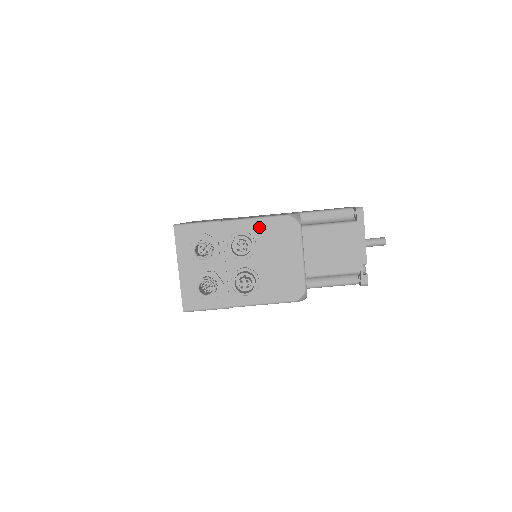
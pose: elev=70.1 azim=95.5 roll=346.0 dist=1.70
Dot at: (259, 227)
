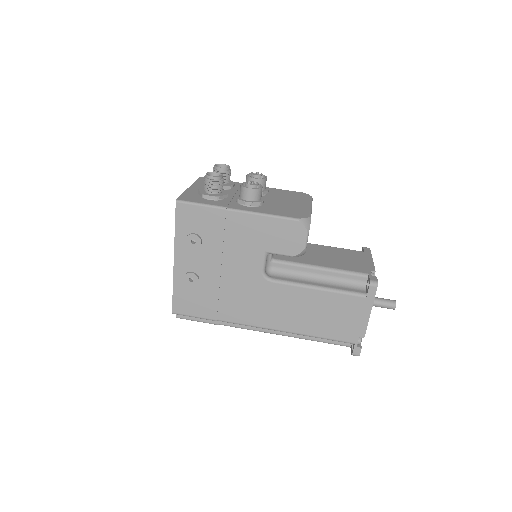
Dot at: (274, 190)
